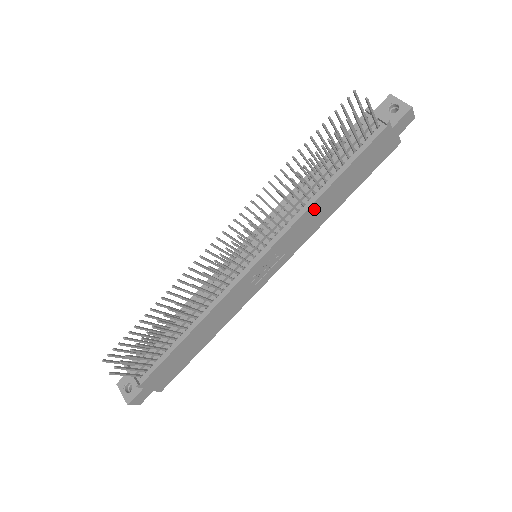
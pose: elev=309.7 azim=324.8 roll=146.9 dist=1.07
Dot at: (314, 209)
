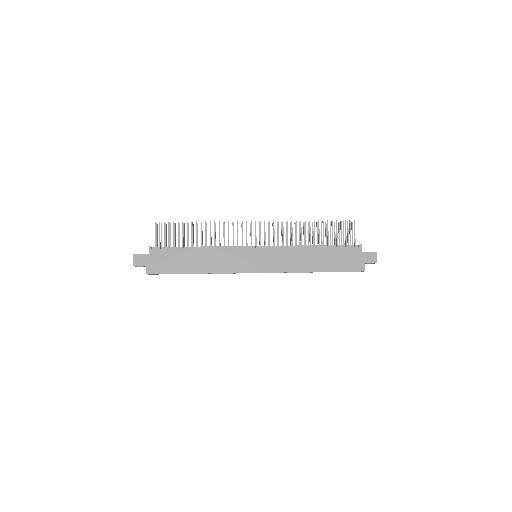
Dot at: (300, 253)
